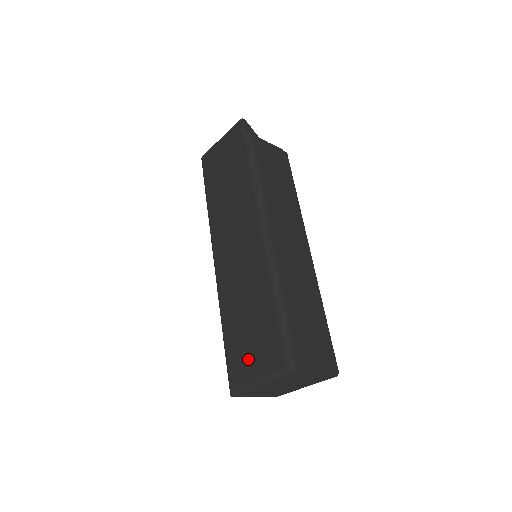
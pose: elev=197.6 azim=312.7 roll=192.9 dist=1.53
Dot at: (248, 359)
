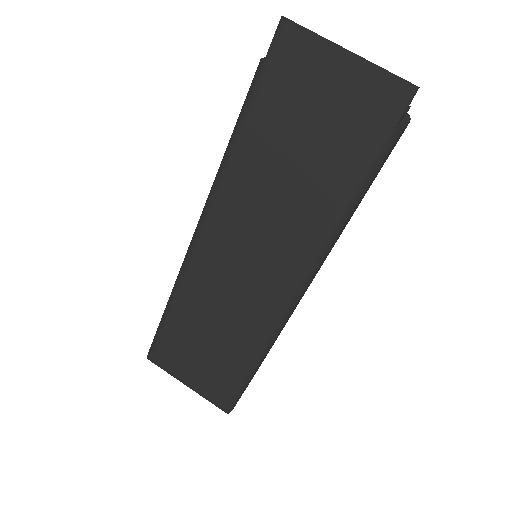
Dot at: (186, 366)
